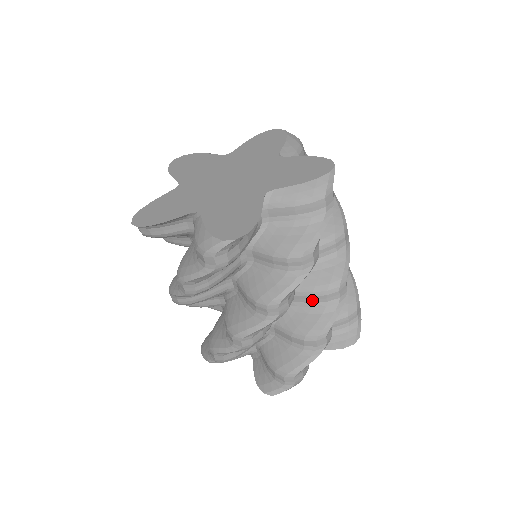
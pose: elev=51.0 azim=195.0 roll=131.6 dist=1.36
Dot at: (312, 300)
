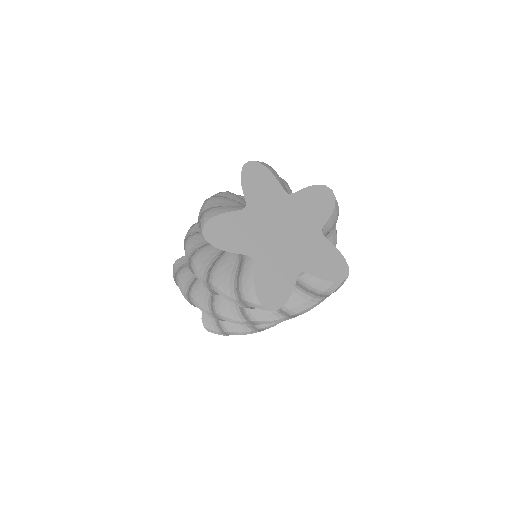
Dot at: occluded
